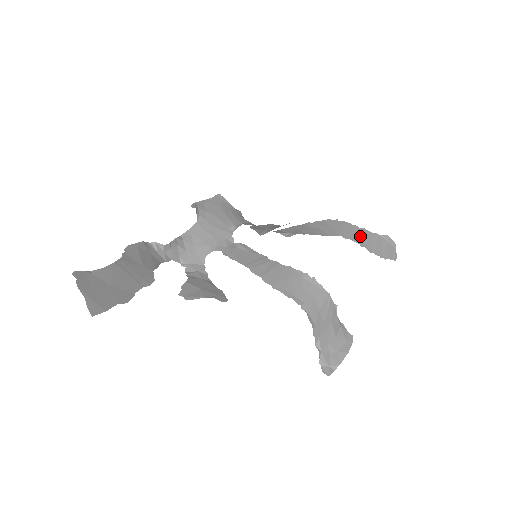
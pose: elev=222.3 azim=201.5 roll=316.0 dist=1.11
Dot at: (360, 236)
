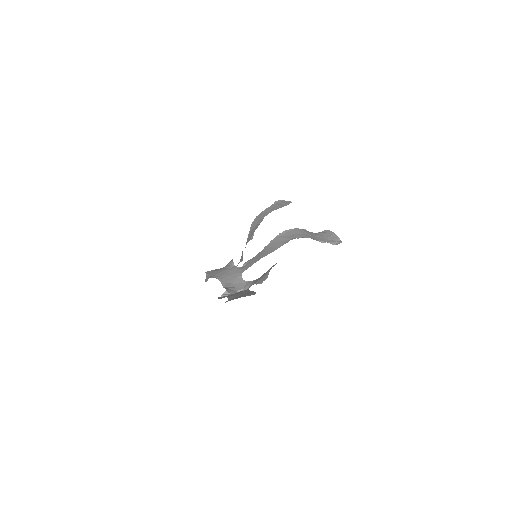
Dot at: (270, 210)
